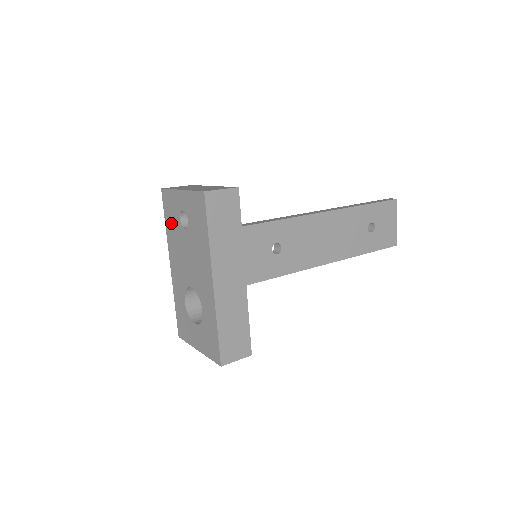
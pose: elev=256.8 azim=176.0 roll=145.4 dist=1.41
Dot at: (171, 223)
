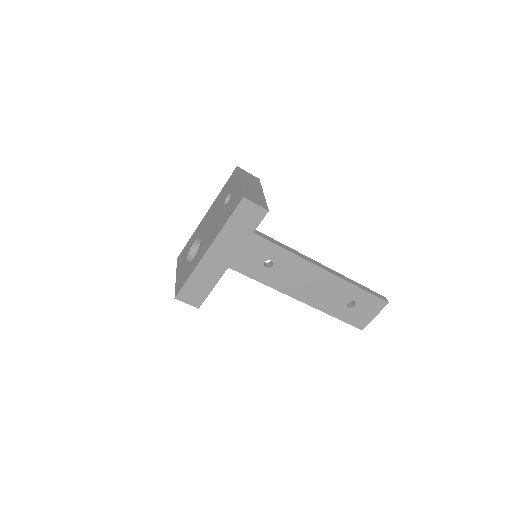
Dot at: (224, 192)
